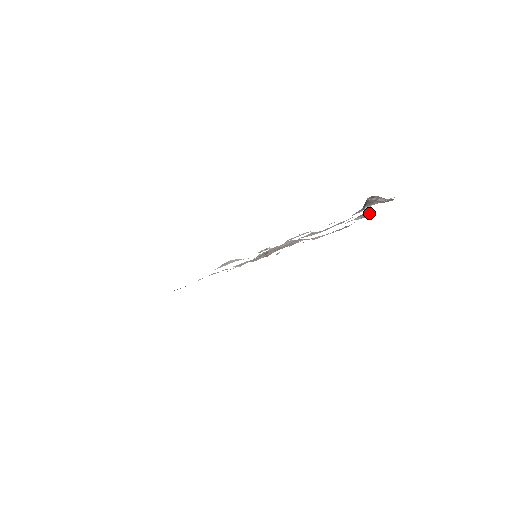
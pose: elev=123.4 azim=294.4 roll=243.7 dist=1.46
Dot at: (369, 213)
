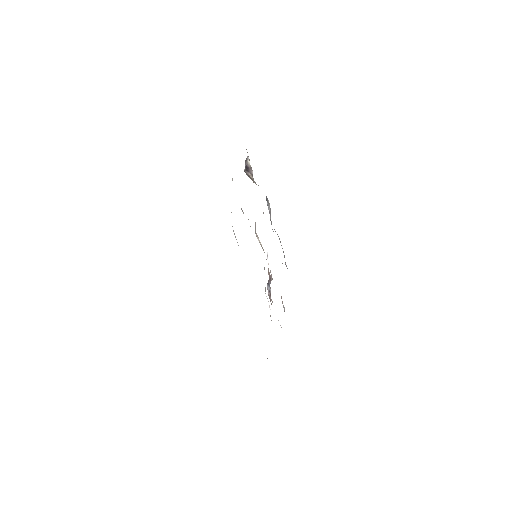
Dot at: (267, 201)
